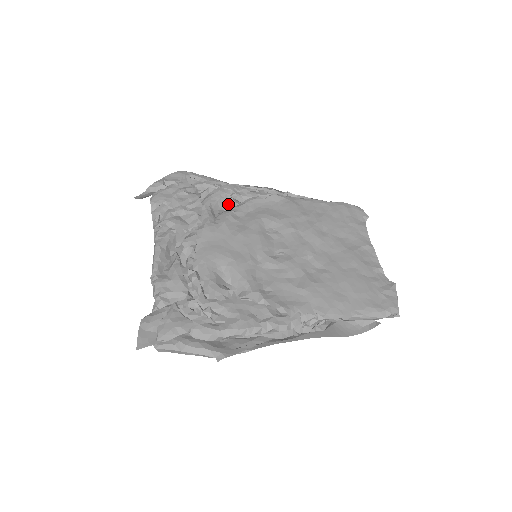
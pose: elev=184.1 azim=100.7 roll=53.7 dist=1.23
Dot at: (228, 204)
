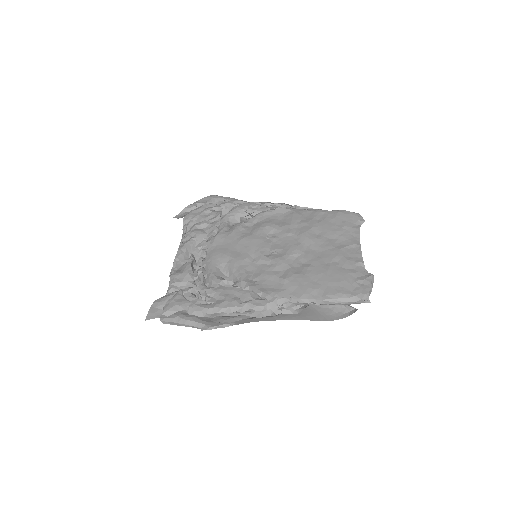
Dot at: (244, 218)
